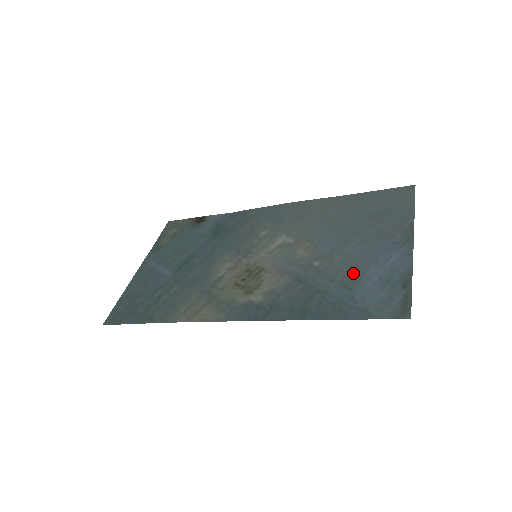
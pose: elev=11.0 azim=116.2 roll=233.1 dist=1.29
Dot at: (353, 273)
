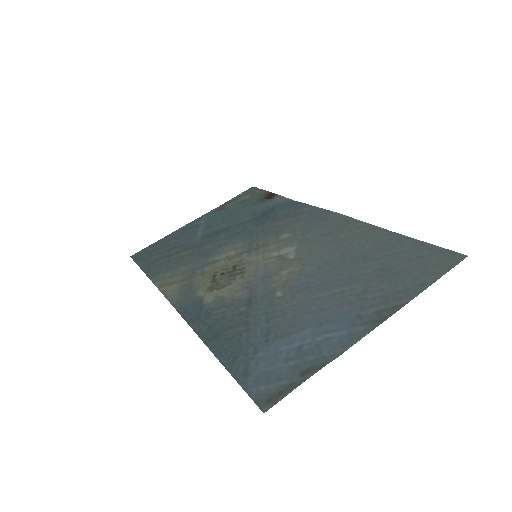
Dot at: (288, 325)
